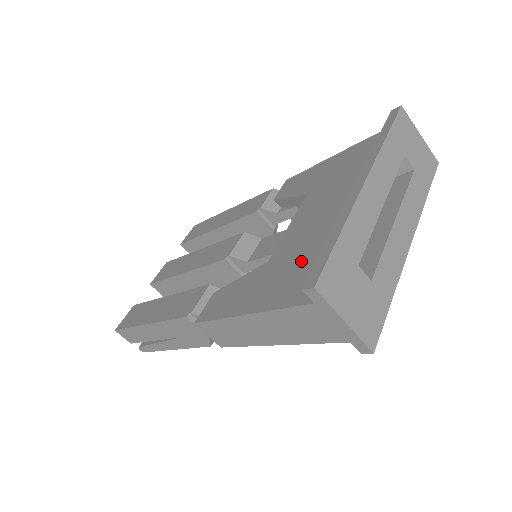
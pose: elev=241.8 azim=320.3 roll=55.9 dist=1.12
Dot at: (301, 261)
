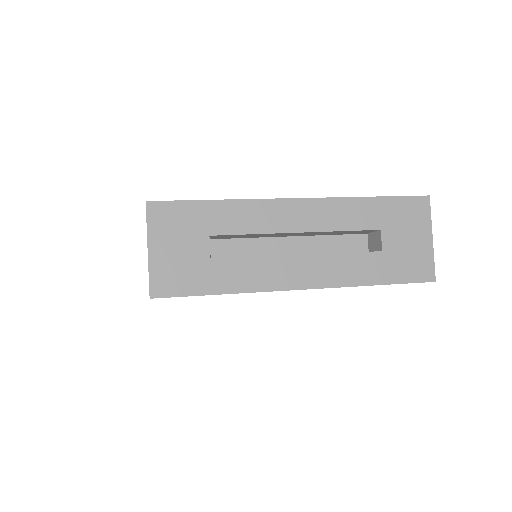
Dot at: occluded
